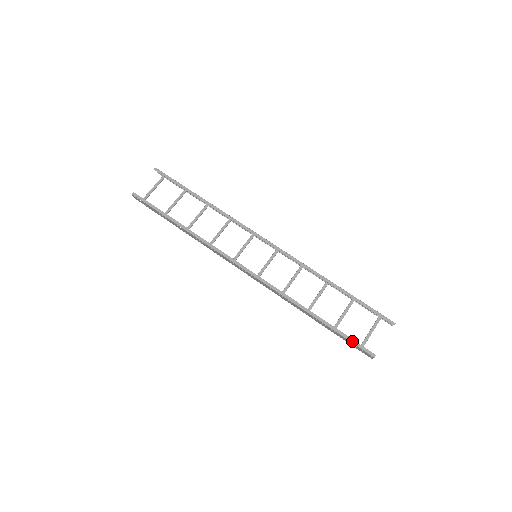
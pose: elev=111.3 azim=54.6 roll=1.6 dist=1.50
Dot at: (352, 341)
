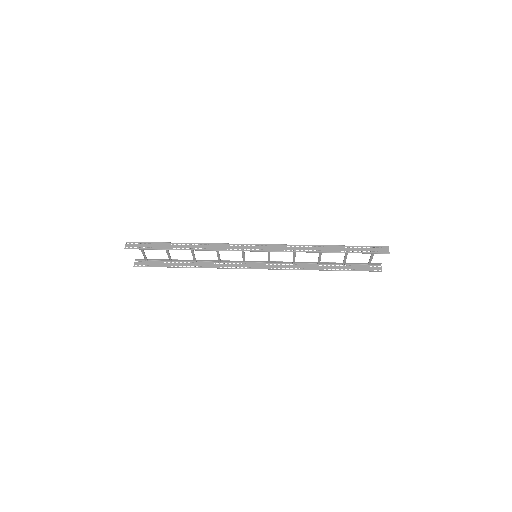
Dot at: (366, 246)
